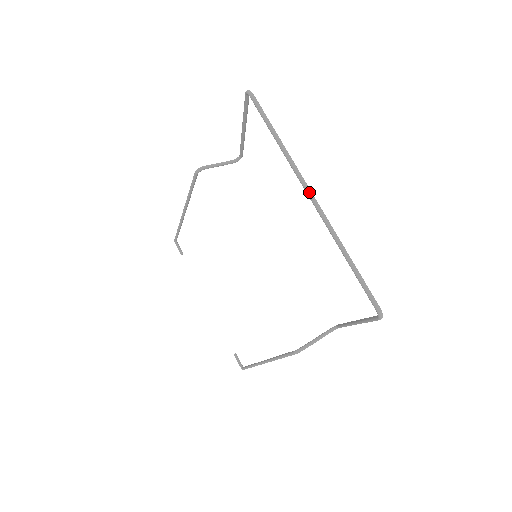
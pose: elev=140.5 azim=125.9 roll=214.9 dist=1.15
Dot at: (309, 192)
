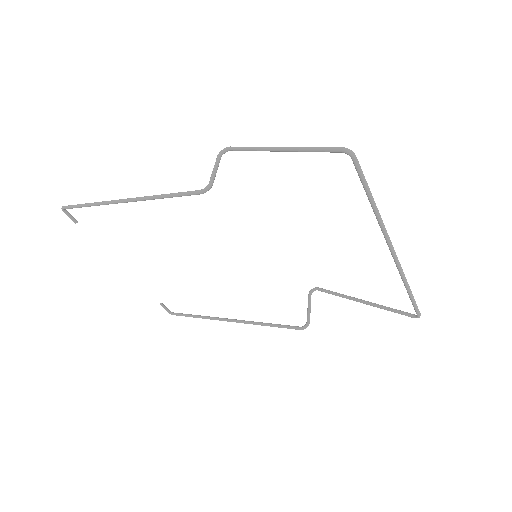
Dot at: (392, 246)
